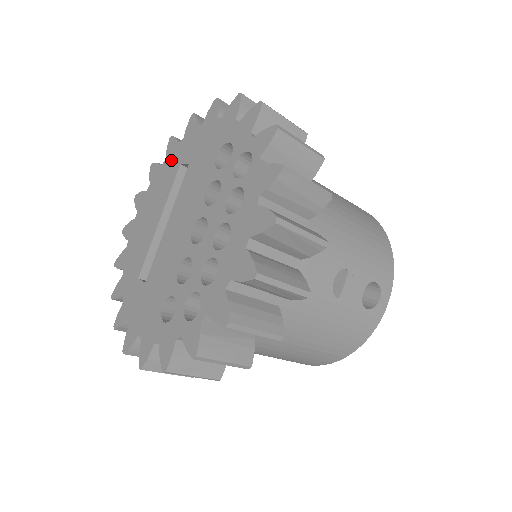
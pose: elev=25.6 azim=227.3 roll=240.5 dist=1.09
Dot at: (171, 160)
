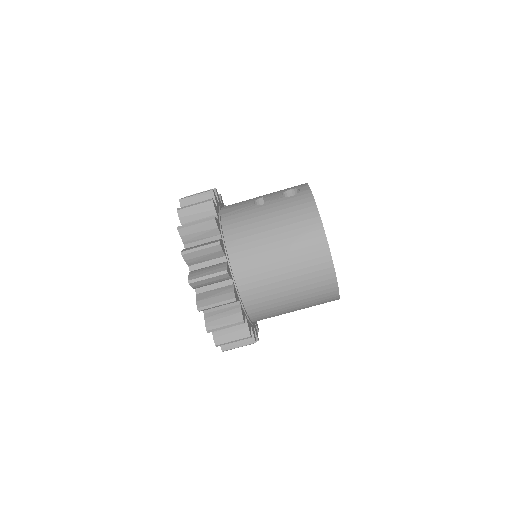
Dot at: occluded
